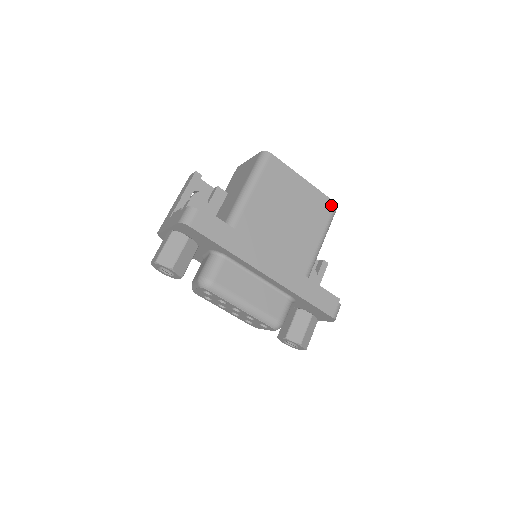
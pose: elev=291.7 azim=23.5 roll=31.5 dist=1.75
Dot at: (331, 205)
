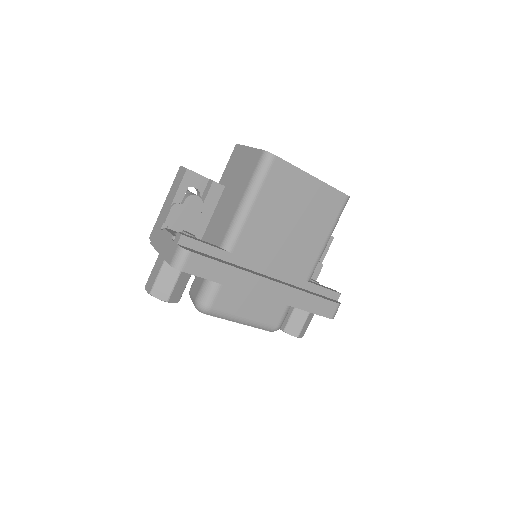
Dot at: (342, 199)
